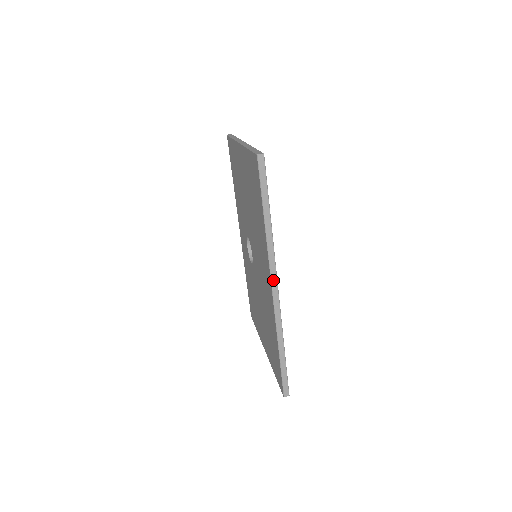
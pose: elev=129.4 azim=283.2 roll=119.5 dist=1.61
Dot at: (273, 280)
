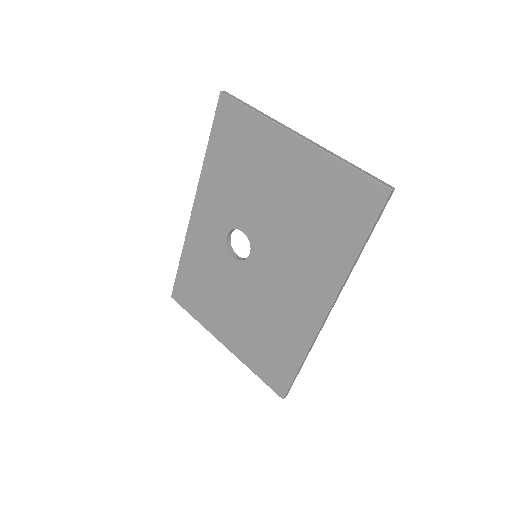
Dot at: (333, 305)
